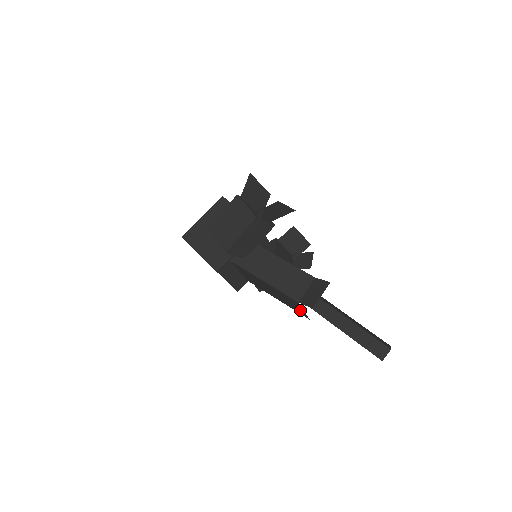
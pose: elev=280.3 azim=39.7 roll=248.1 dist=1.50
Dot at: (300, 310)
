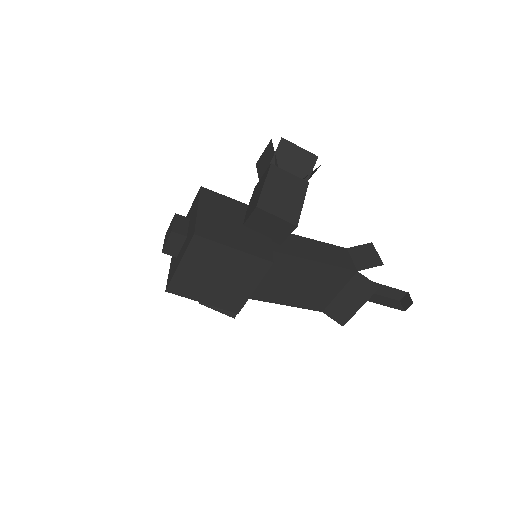
Dot at: (328, 296)
